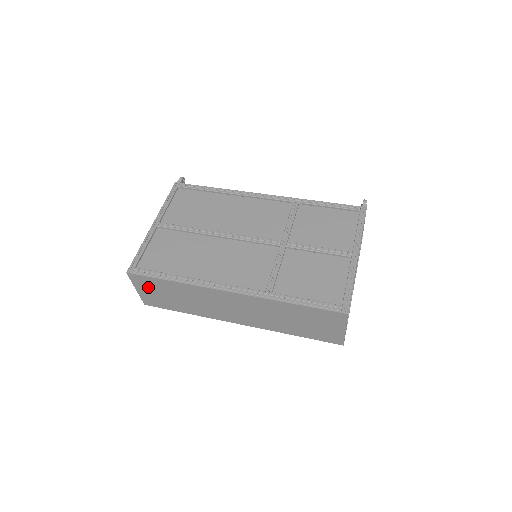
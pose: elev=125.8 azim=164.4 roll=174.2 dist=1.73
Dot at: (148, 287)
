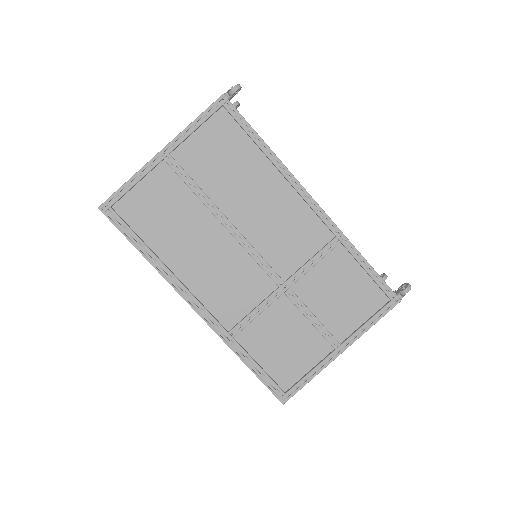
Dot at: occluded
